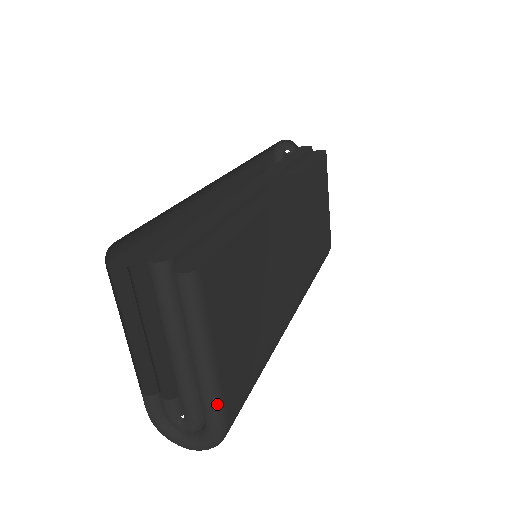
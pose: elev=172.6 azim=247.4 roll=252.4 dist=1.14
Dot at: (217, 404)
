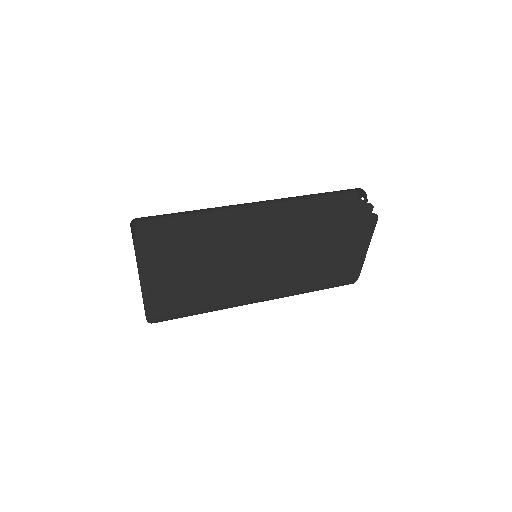
Dot at: (147, 309)
